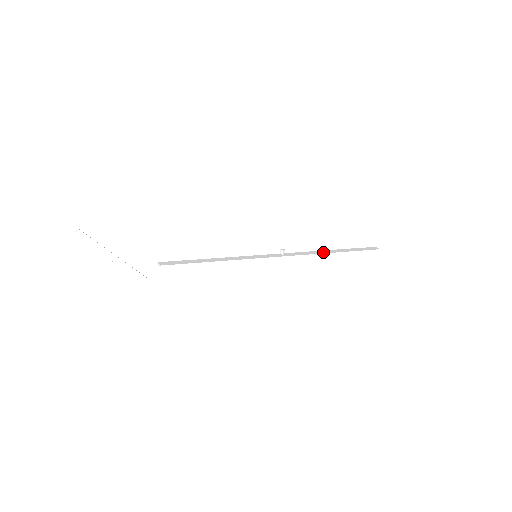
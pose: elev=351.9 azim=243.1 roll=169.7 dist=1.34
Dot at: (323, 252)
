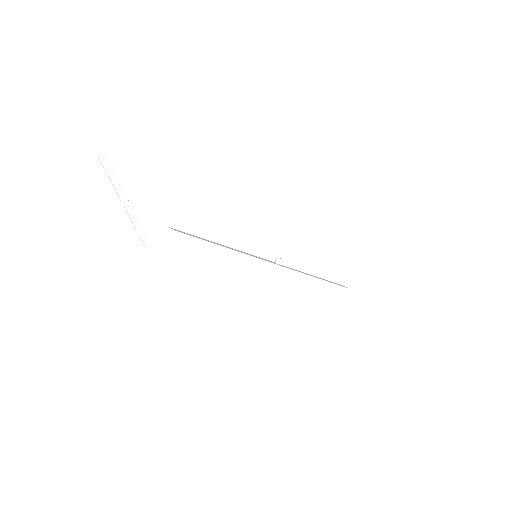
Dot at: (308, 274)
